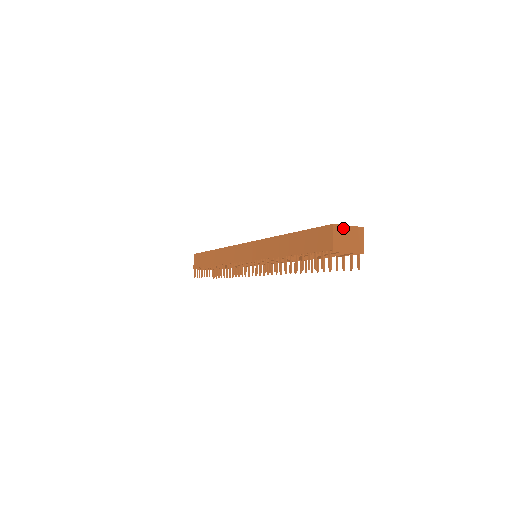
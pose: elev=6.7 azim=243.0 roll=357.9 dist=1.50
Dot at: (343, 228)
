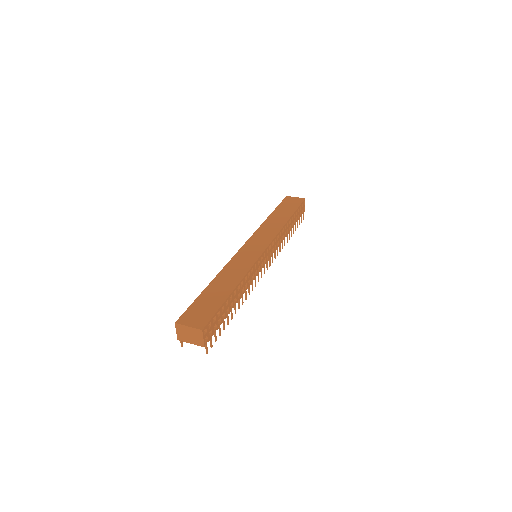
Dot at: (184, 327)
